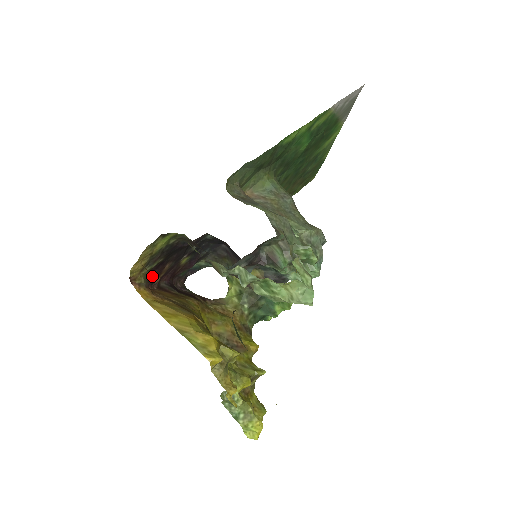
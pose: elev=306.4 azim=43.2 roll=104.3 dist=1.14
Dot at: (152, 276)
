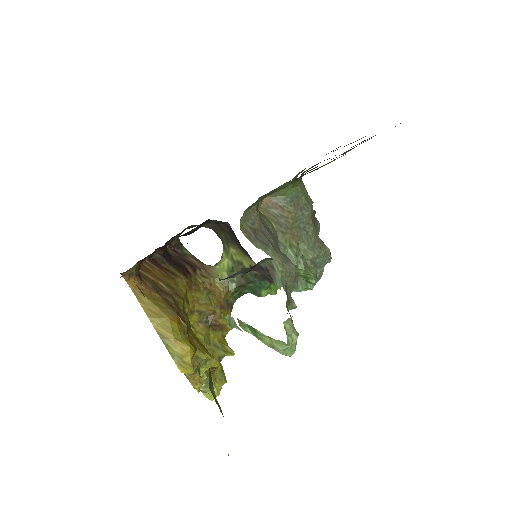
Dot at: occluded
